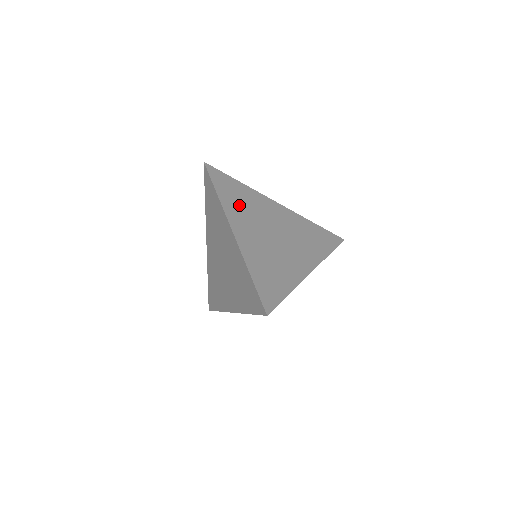
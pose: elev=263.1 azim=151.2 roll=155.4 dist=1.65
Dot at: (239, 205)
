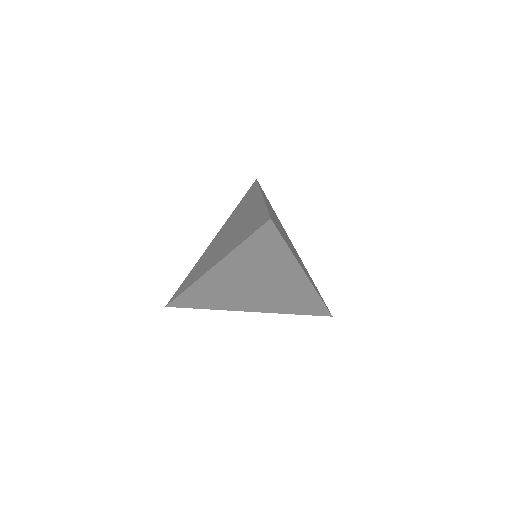
Dot at: occluded
